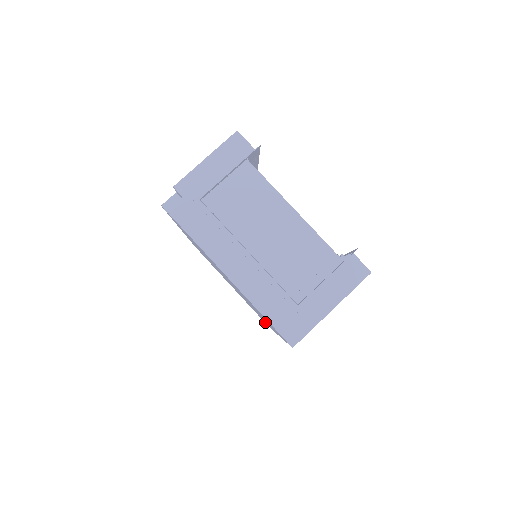
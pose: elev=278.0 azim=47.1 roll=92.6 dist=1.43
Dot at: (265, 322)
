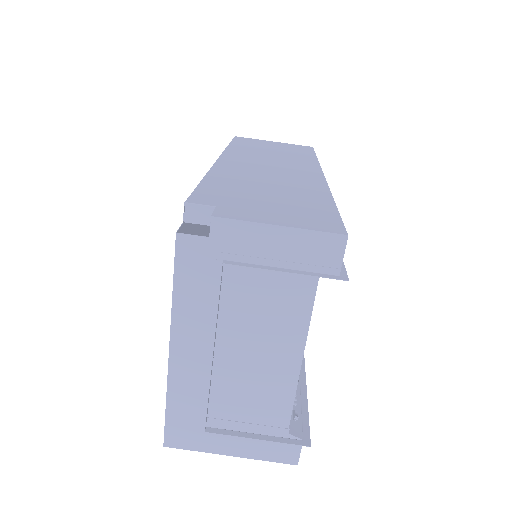
Dot at: occluded
